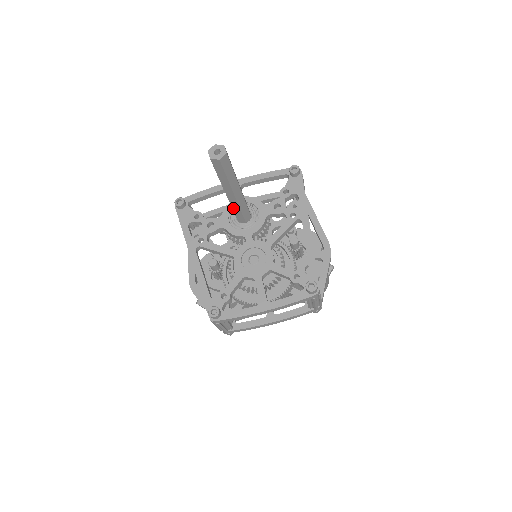
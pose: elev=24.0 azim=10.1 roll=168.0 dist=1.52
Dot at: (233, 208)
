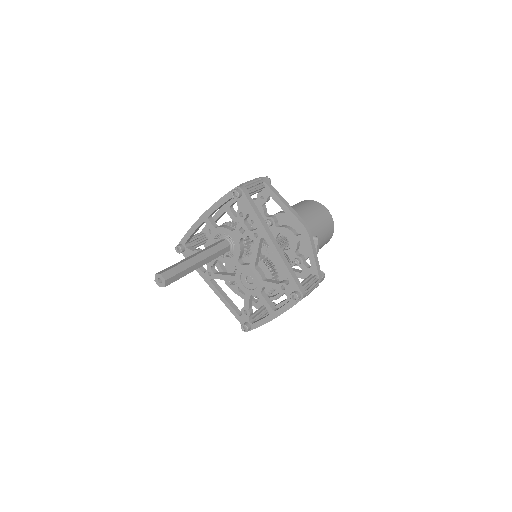
Dot at: occluded
